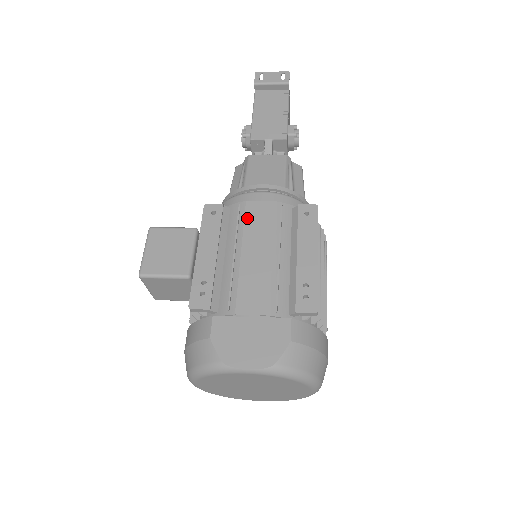
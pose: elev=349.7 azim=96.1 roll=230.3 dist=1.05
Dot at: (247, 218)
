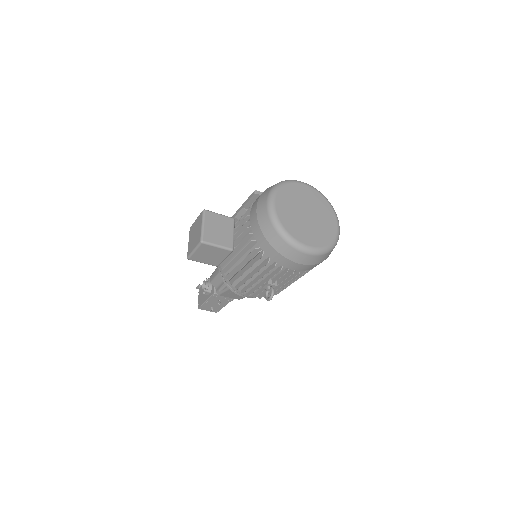
Dot at: occluded
